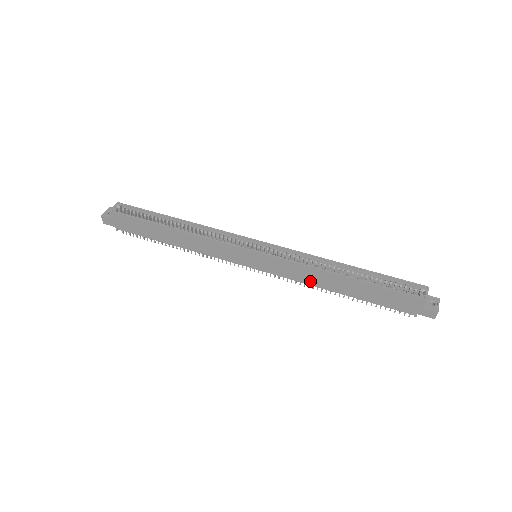
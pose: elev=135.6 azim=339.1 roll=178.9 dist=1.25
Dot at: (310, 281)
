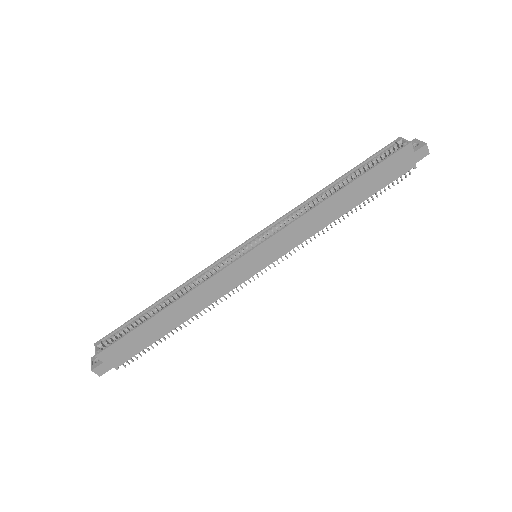
Dot at: (317, 227)
